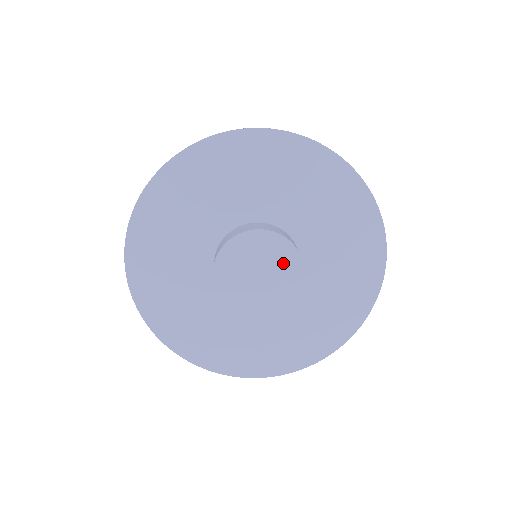
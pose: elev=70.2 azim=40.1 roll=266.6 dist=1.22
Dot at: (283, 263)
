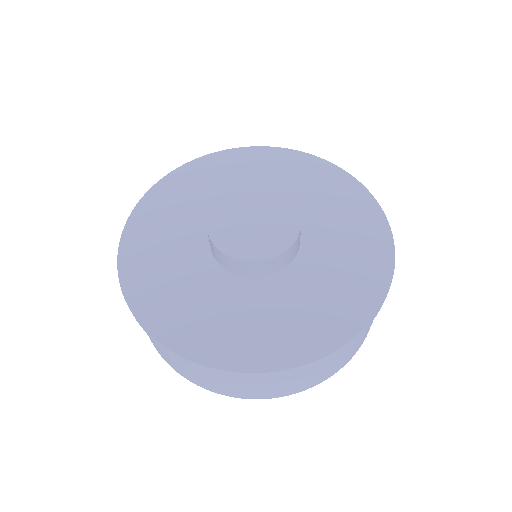
Dot at: (281, 219)
